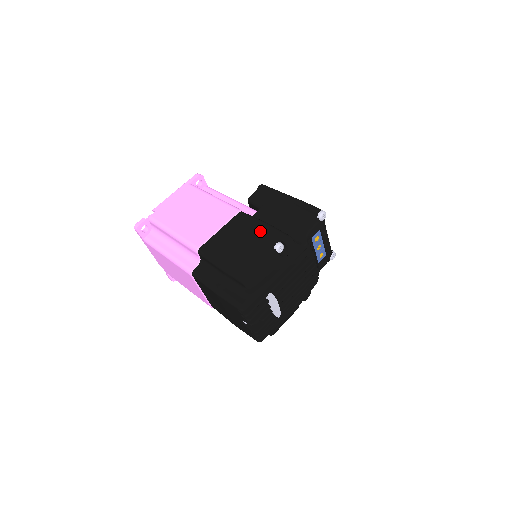
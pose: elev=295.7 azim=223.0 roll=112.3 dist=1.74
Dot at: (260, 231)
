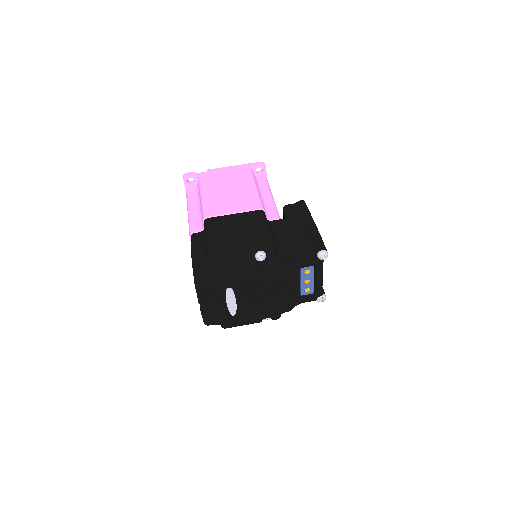
Dot at: (258, 233)
